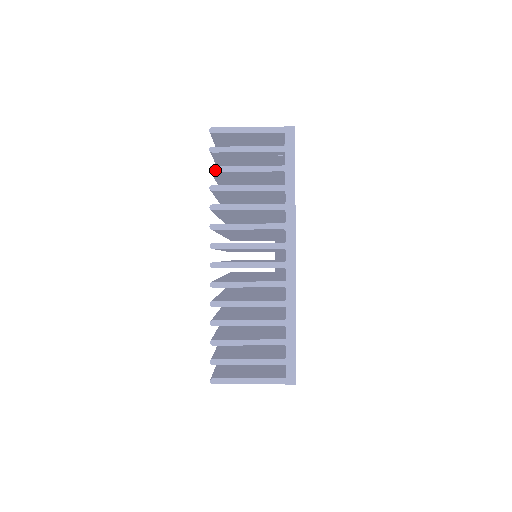
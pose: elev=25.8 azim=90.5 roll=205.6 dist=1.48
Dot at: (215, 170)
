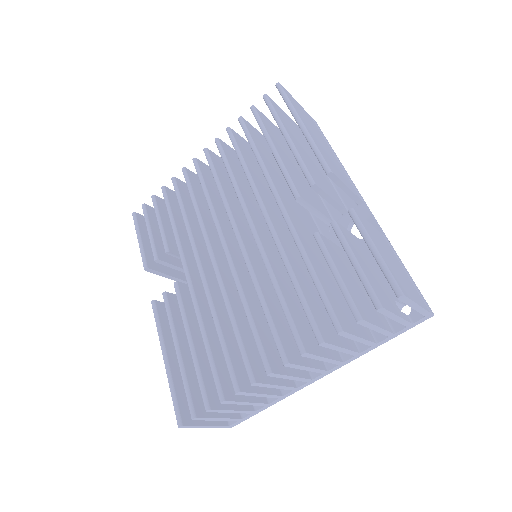
Dot at: (360, 323)
